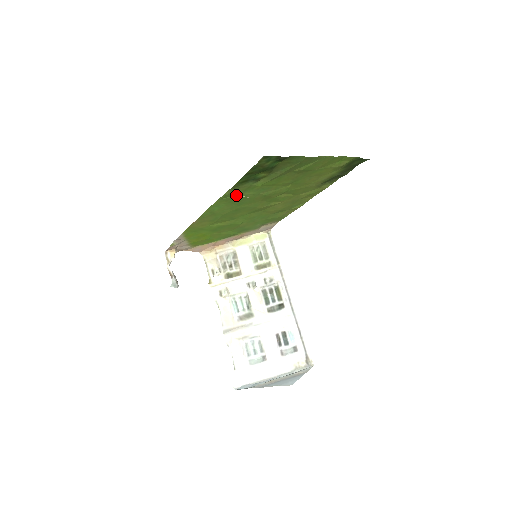
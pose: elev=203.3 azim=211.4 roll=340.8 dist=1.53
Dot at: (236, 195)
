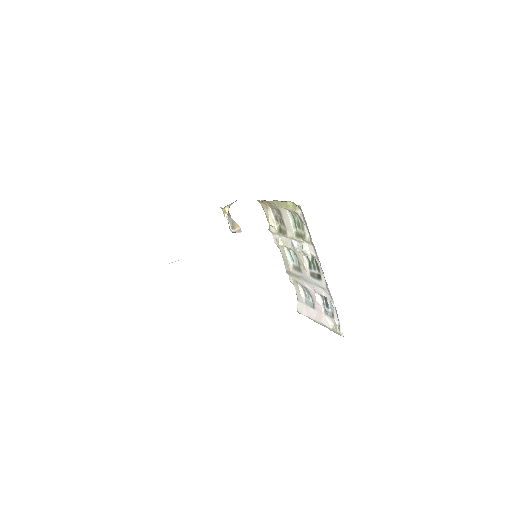
Dot at: occluded
